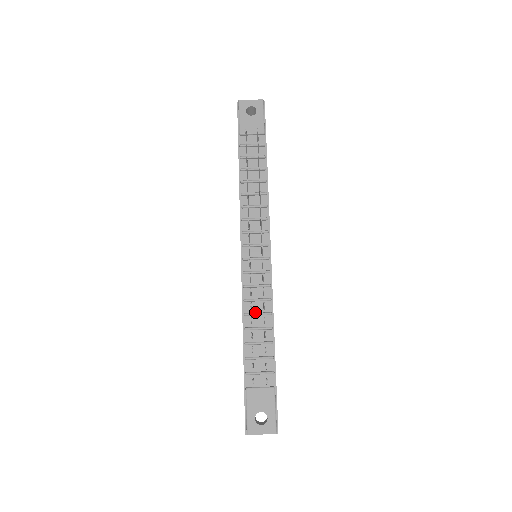
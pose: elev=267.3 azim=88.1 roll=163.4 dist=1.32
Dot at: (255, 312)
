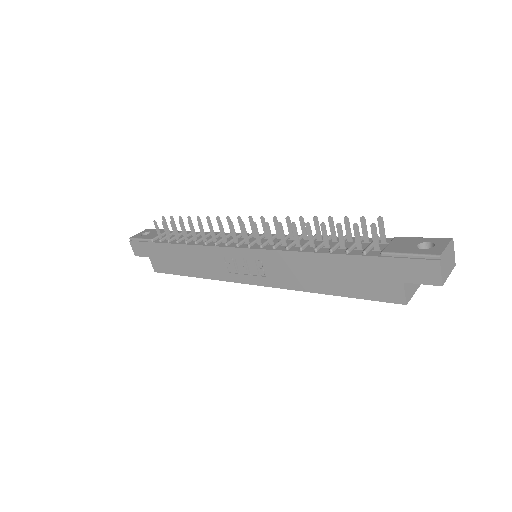
Dot at: (305, 245)
